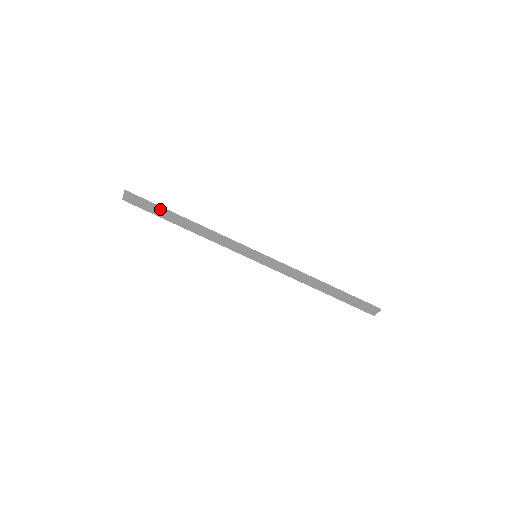
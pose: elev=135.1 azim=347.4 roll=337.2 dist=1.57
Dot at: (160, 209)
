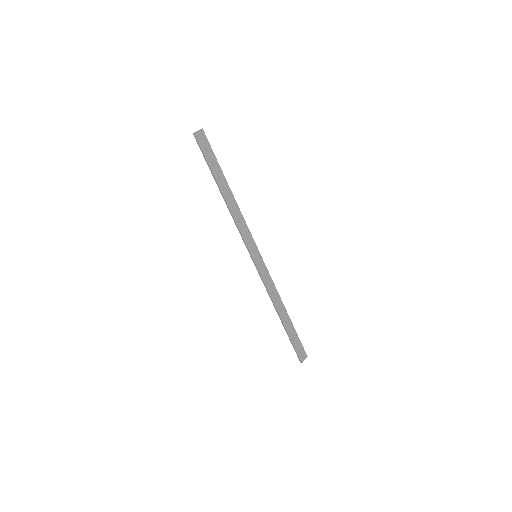
Dot at: (218, 164)
